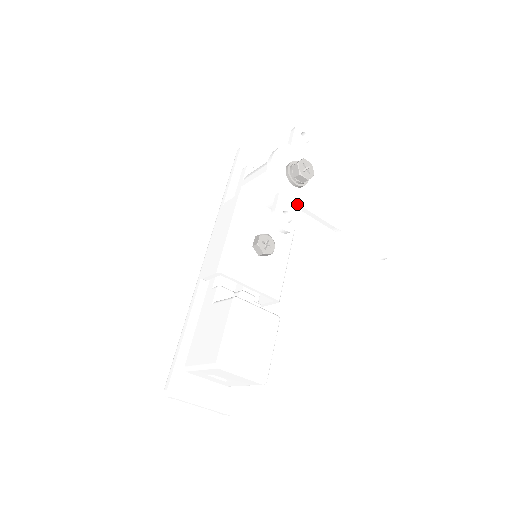
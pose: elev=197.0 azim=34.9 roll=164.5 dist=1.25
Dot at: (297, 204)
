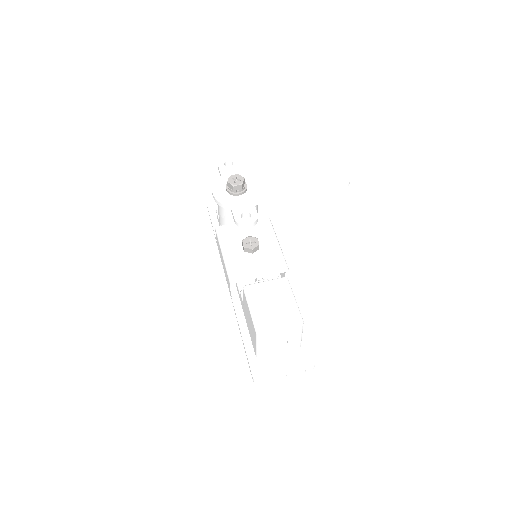
Dot at: (249, 204)
